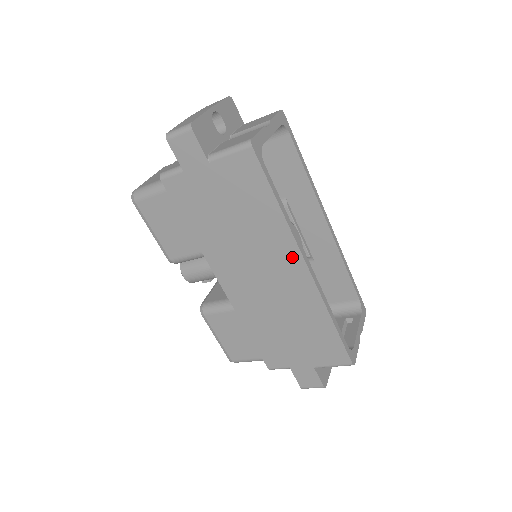
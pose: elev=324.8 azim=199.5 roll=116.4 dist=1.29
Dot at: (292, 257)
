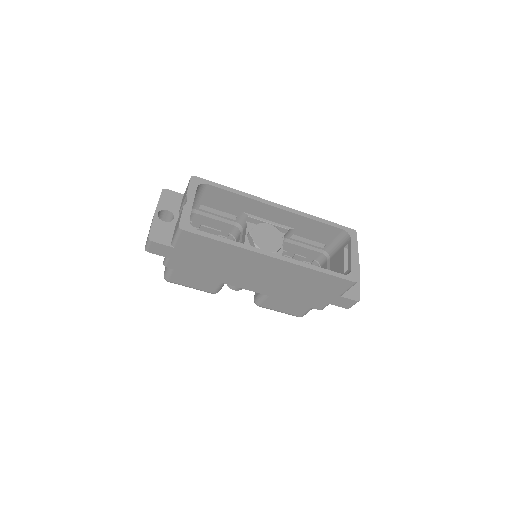
Dot at: (260, 258)
